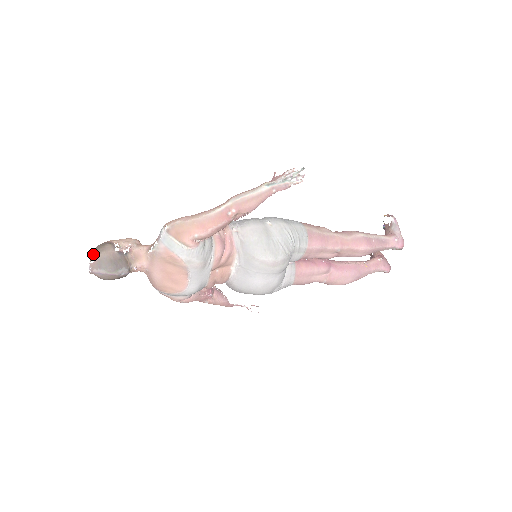
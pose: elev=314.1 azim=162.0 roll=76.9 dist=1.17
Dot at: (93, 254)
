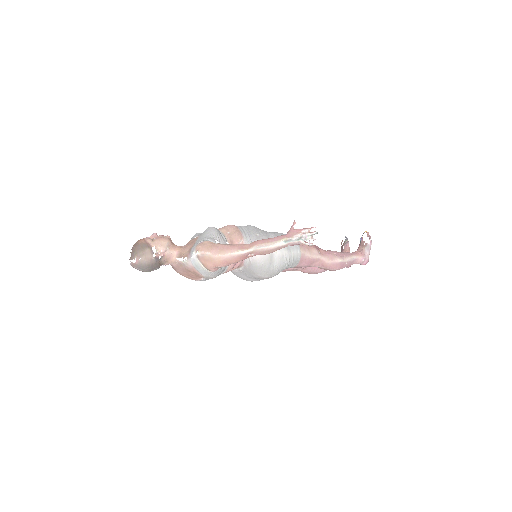
Dot at: (135, 255)
